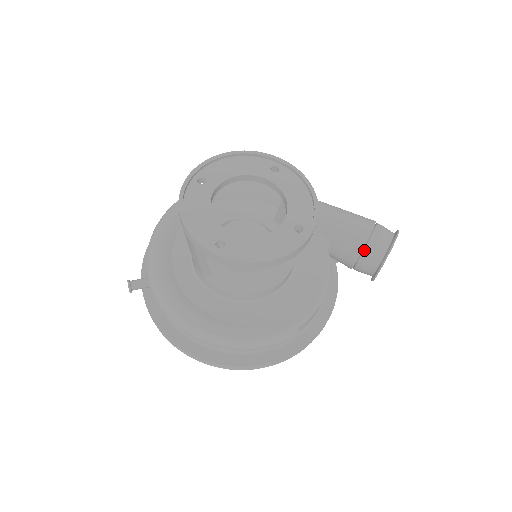
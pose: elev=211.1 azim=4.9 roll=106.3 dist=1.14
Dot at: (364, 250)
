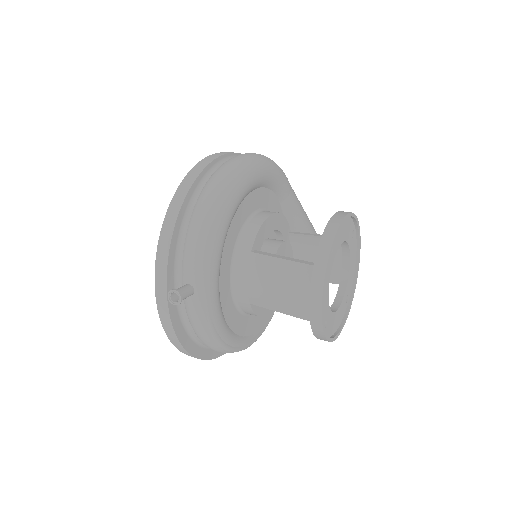
Dot at: occluded
